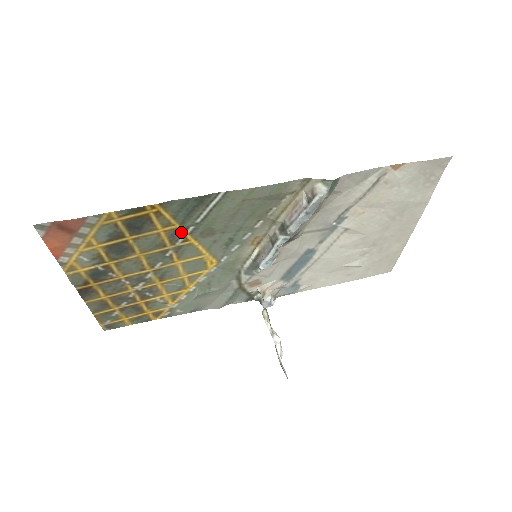
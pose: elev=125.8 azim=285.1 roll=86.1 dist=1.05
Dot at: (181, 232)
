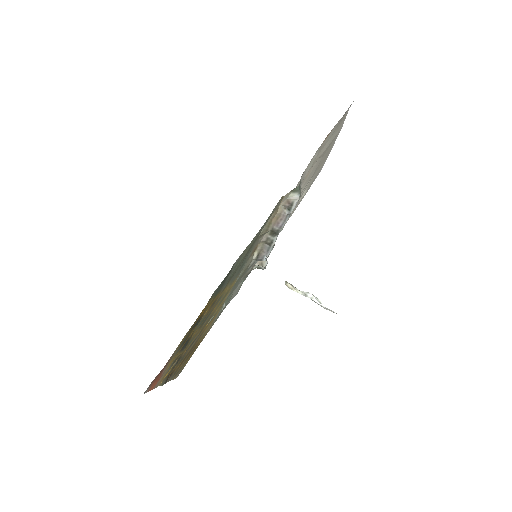
Dot at: (217, 297)
